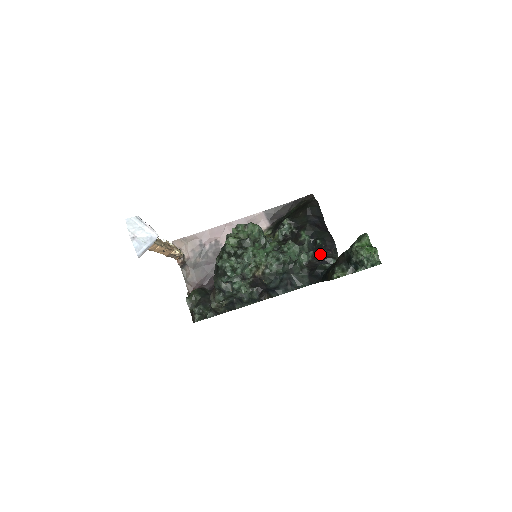
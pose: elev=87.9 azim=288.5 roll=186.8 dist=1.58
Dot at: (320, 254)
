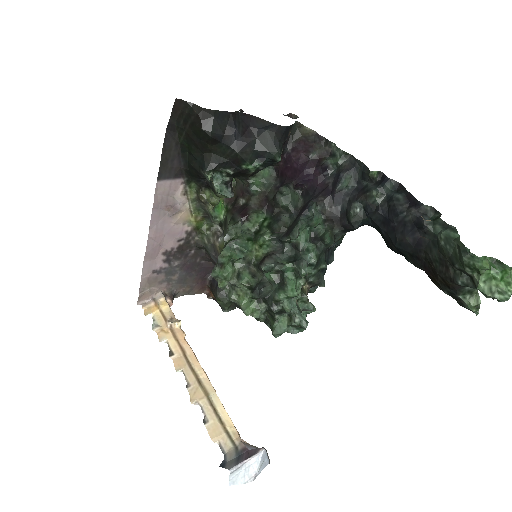
Dot at: (283, 154)
